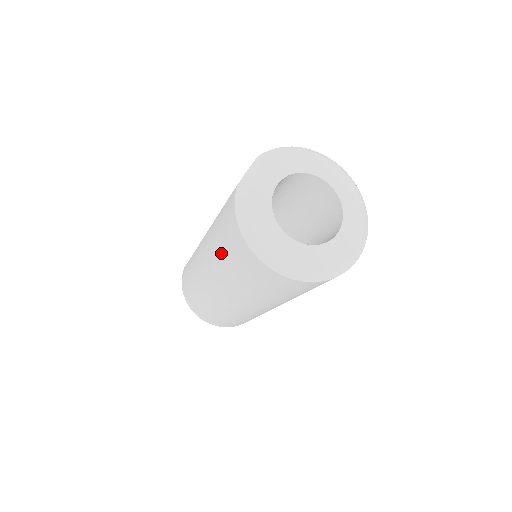
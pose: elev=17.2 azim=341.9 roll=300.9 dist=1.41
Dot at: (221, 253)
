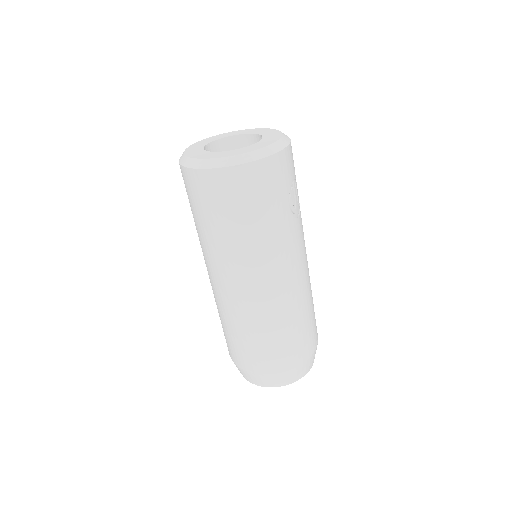
Dot at: (198, 222)
